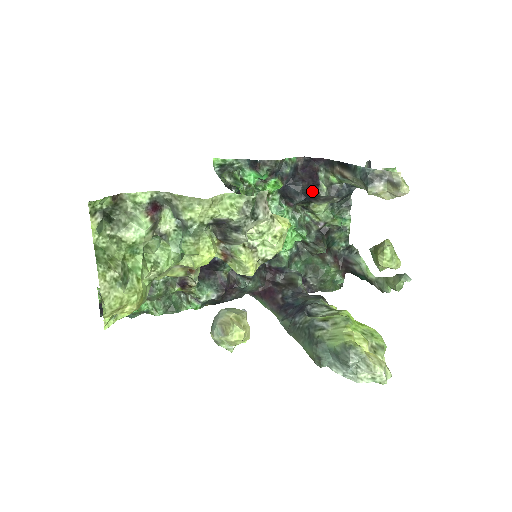
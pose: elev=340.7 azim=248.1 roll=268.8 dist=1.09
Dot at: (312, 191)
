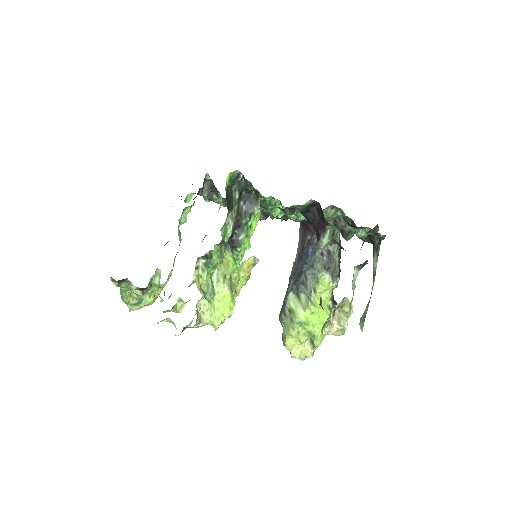
Dot at: occluded
